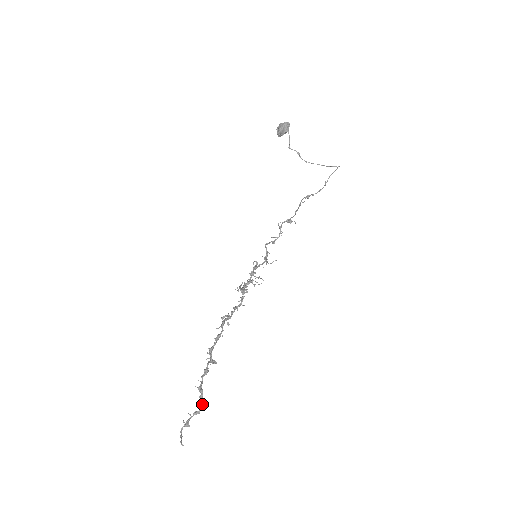
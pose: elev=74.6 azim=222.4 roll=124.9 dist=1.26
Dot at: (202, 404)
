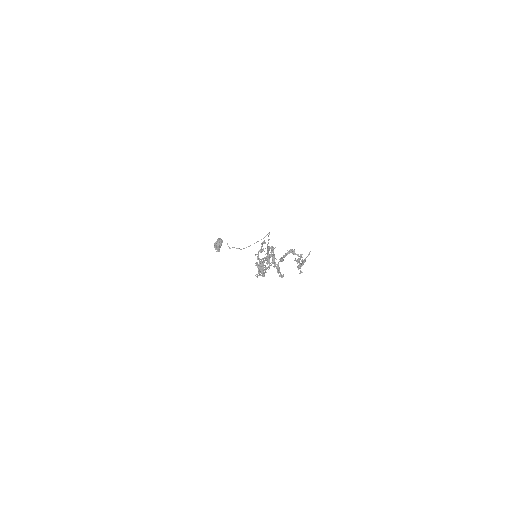
Dot at: (299, 256)
